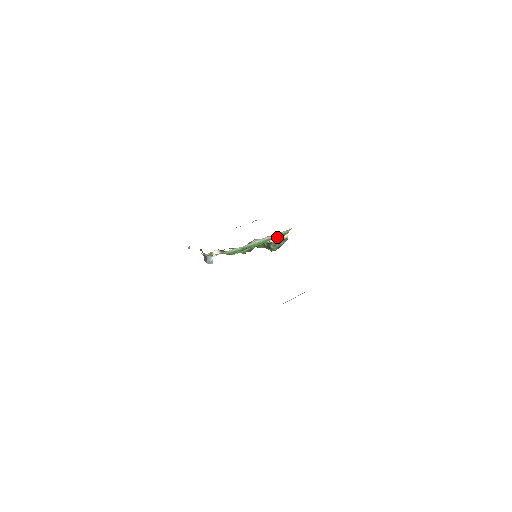
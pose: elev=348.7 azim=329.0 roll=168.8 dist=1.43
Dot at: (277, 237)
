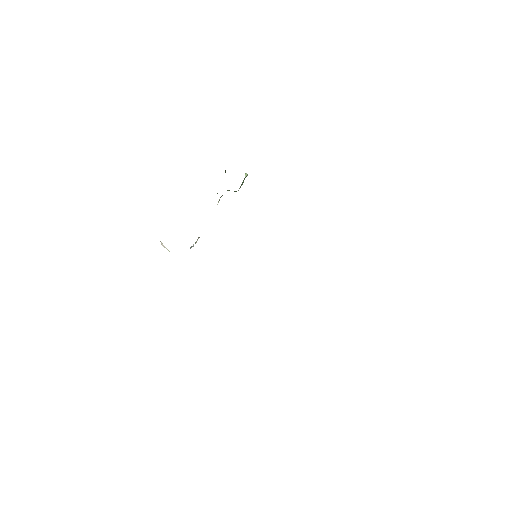
Dot at: occluded
